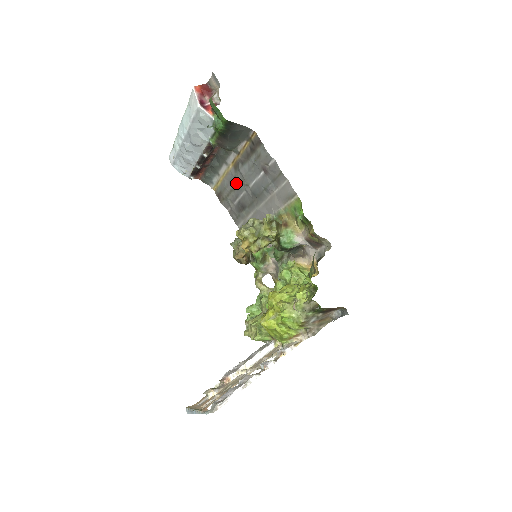
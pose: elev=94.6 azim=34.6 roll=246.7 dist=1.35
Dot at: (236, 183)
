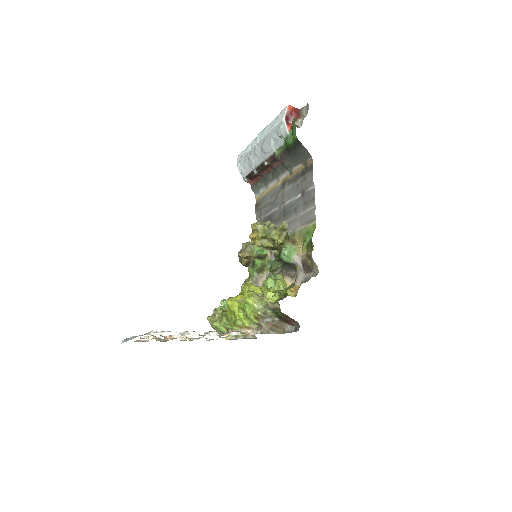
Dot at: (276, 198)
